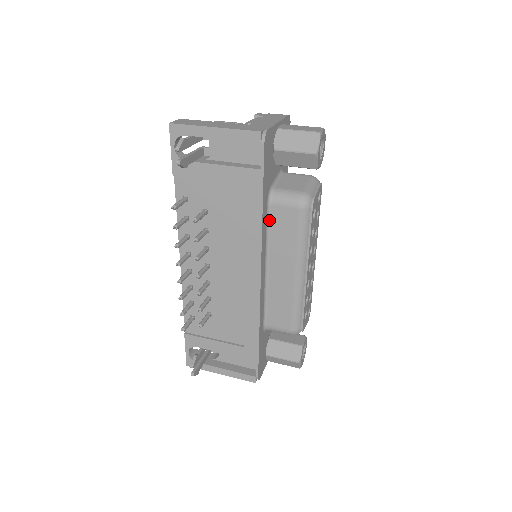
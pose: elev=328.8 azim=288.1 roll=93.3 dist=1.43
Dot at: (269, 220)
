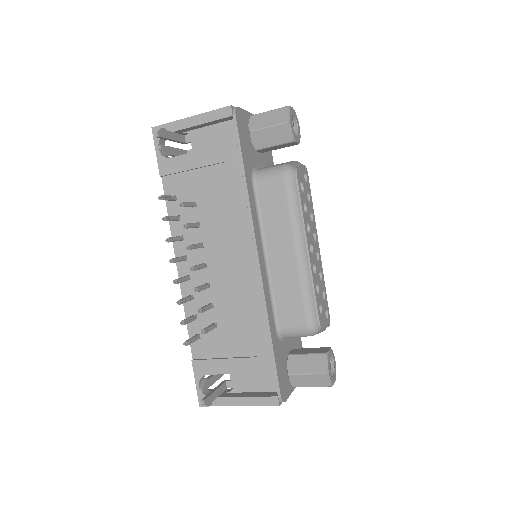
Dot at: (257, 199)
